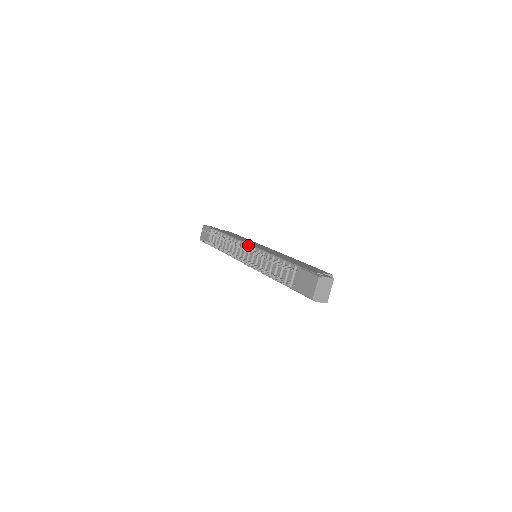
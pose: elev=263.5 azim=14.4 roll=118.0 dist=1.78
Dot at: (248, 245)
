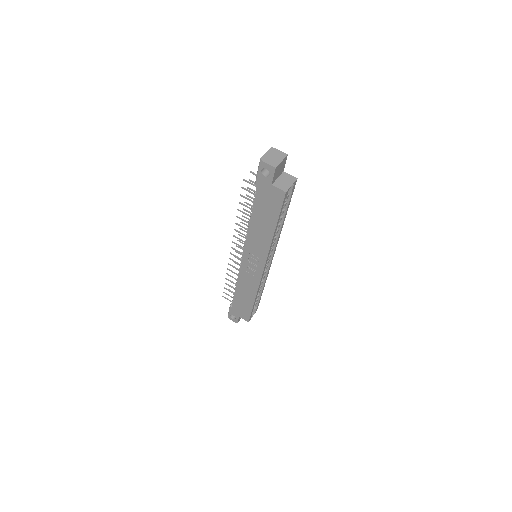
Dot at: occluded
